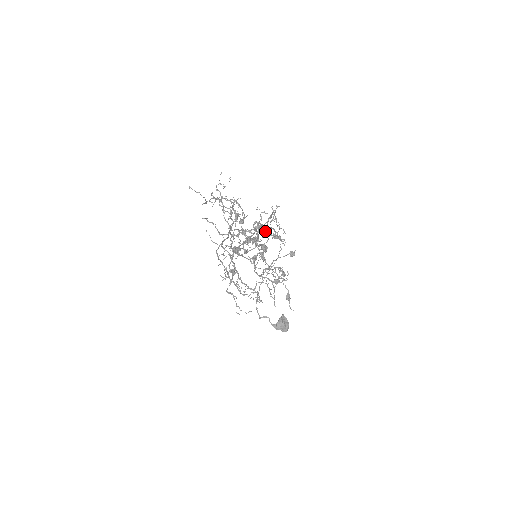
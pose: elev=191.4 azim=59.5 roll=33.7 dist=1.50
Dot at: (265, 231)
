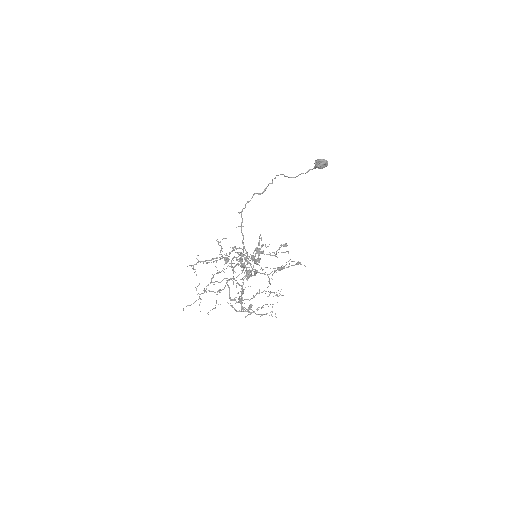
Dot at: occluded
